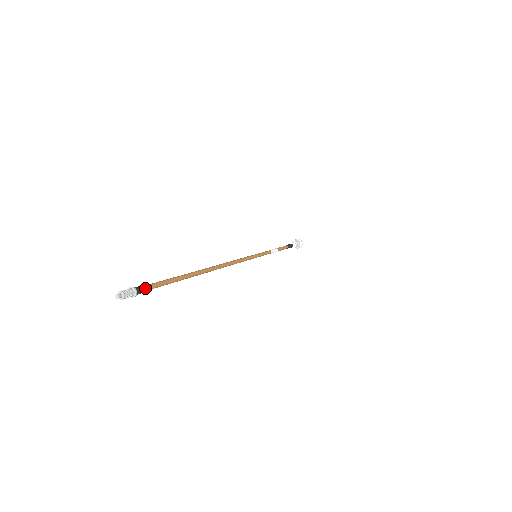
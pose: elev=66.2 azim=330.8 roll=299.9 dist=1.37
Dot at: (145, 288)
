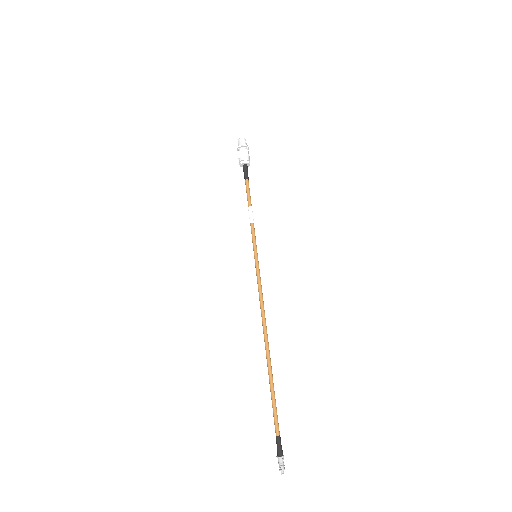
Dot at: occluded
